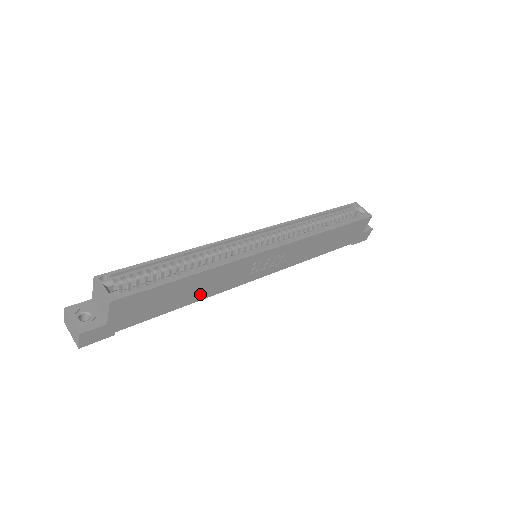
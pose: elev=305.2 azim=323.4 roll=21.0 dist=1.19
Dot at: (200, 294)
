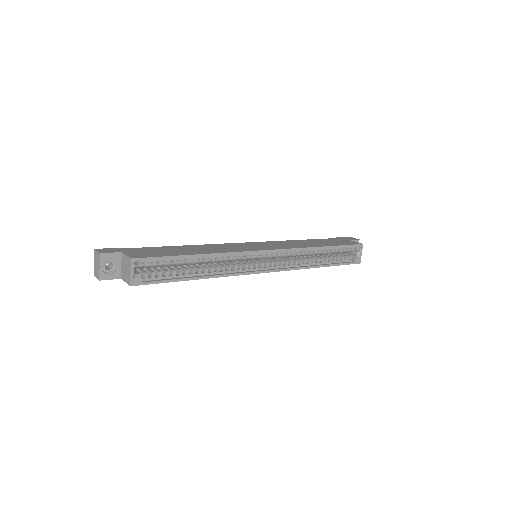
Dot at: occluded
